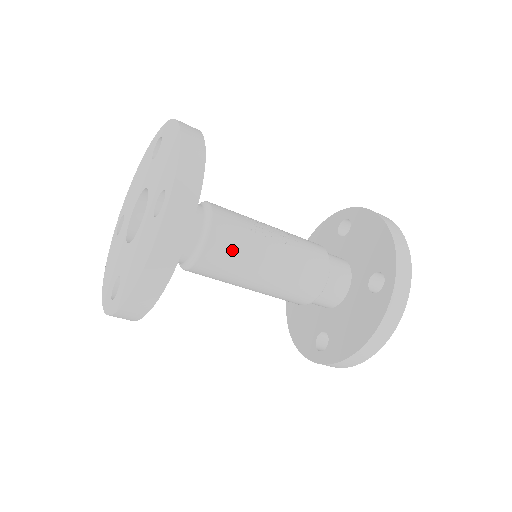
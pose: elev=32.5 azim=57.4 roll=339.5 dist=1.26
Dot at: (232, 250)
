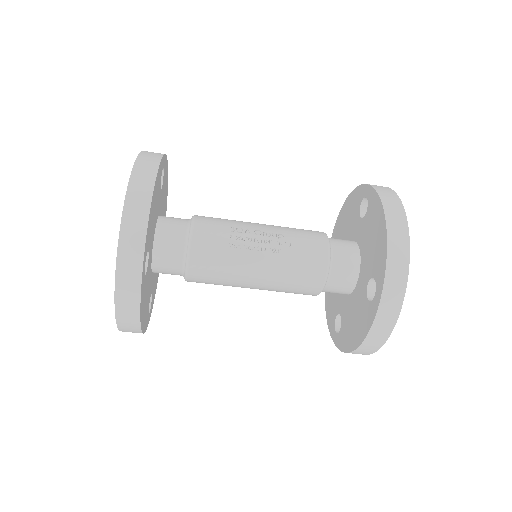
Dot at: (215, 269)
